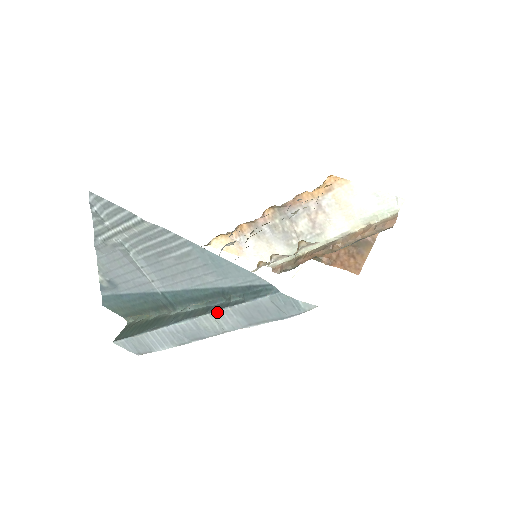
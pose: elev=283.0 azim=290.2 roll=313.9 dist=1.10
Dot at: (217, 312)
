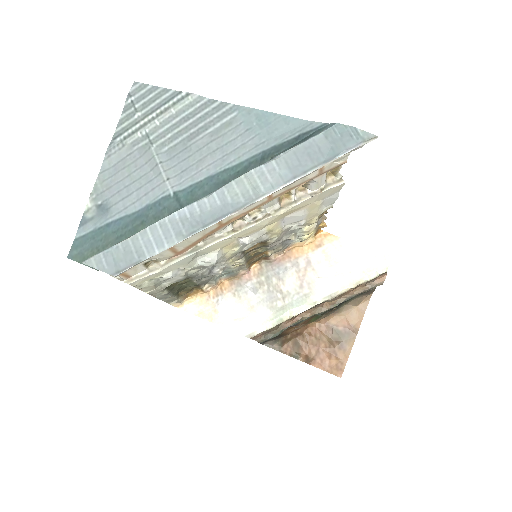
Dot at: (255, 169)
